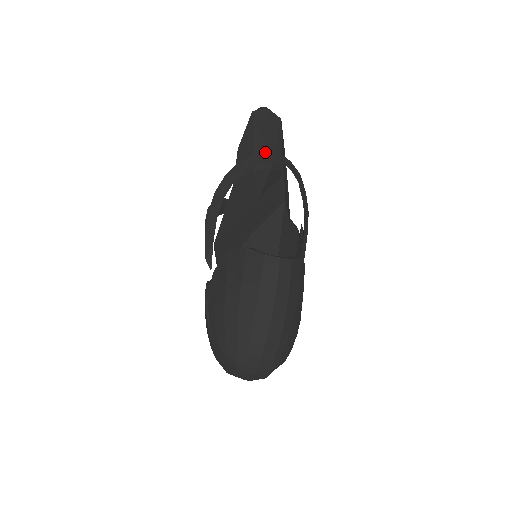
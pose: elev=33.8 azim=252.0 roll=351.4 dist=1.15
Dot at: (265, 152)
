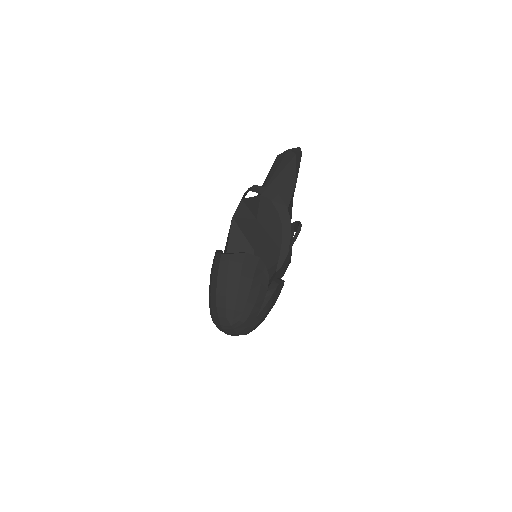
Dot at: (265, 184)
